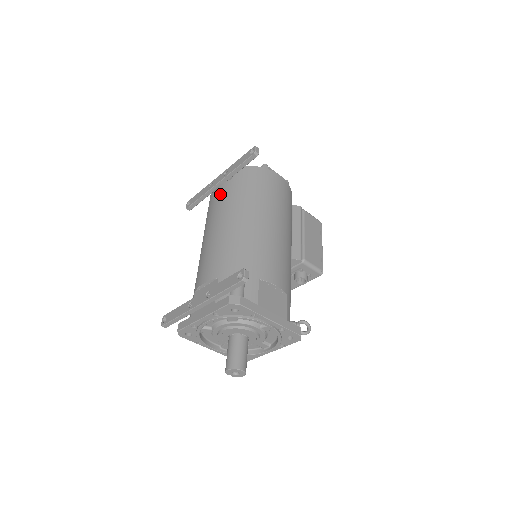
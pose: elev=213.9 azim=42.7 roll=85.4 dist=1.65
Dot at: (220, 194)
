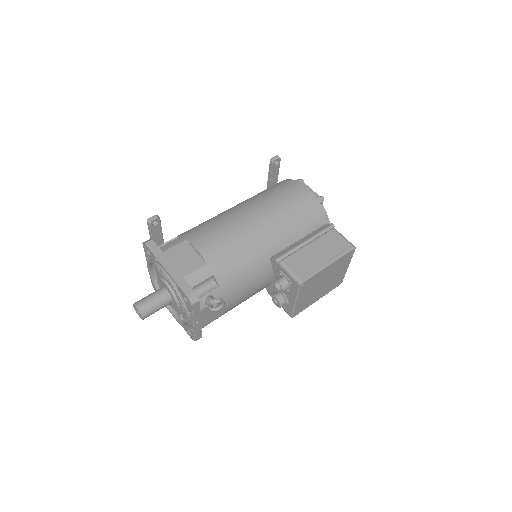
Dot at: occluded
